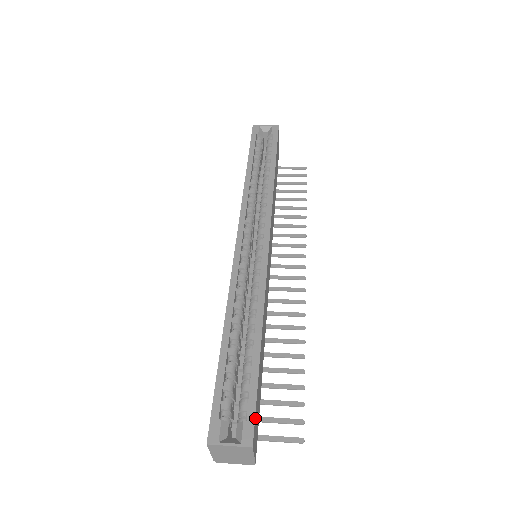
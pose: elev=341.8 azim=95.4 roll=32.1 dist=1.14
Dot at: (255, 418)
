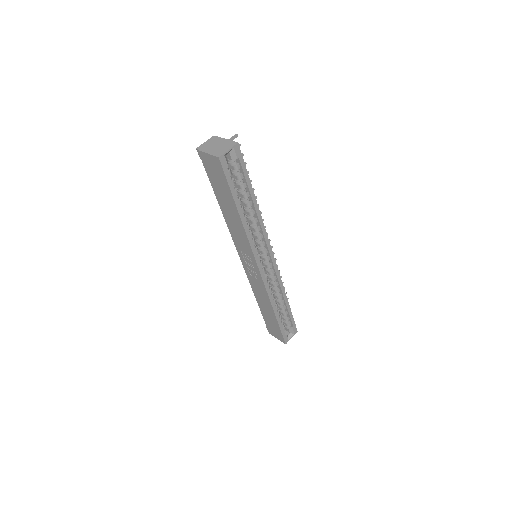
Dot at: (294, 323)
